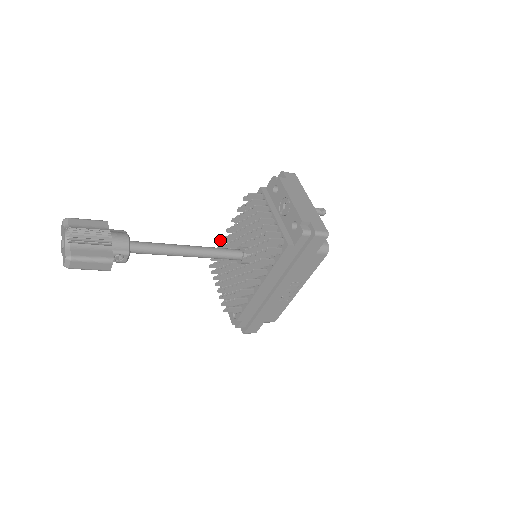
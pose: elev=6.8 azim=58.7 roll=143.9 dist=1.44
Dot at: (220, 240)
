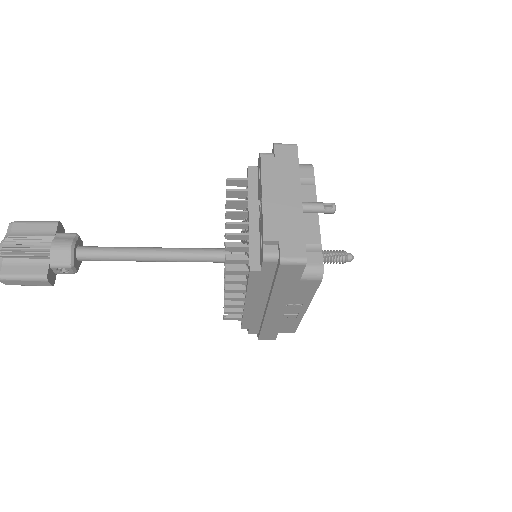
Dot at: occluded
